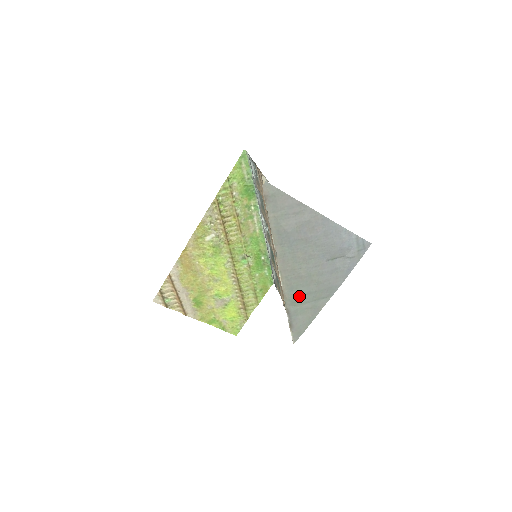
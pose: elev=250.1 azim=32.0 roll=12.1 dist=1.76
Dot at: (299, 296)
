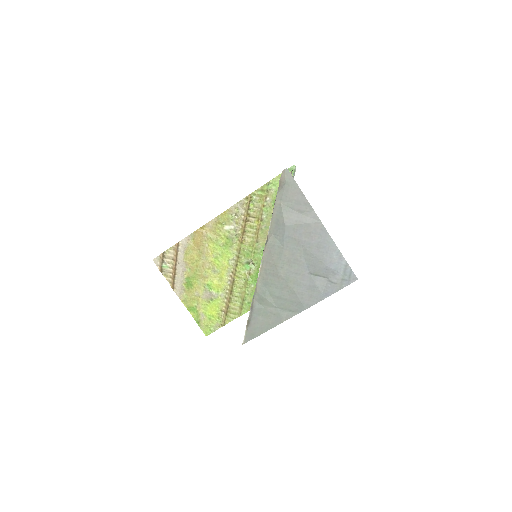
Dot at: (269, 296)
